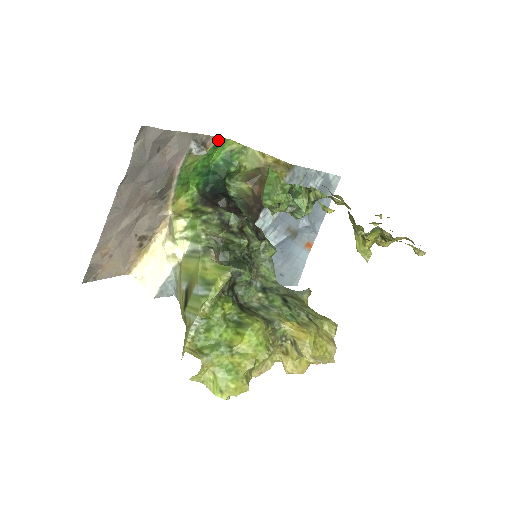
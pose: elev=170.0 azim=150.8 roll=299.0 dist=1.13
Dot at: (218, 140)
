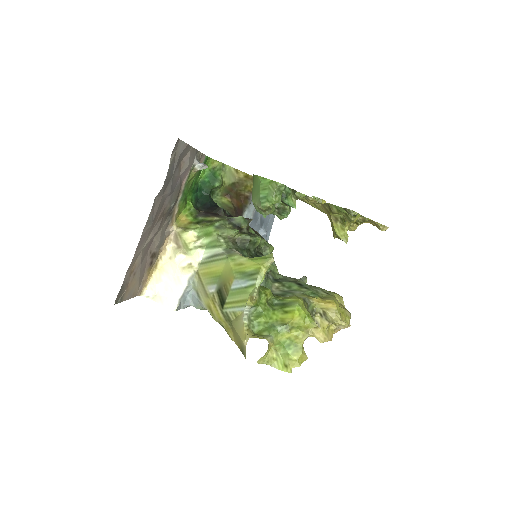
Dot at: (205, 158)
